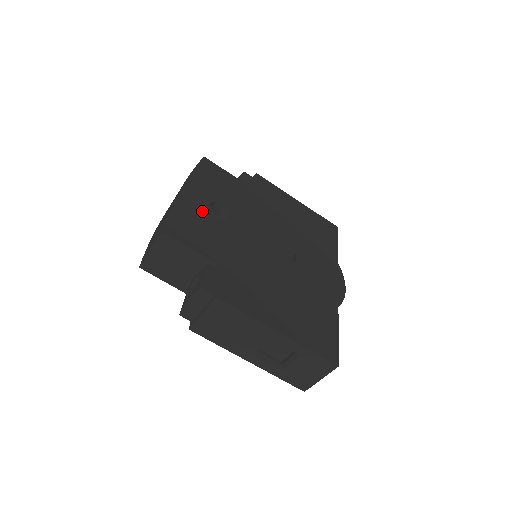
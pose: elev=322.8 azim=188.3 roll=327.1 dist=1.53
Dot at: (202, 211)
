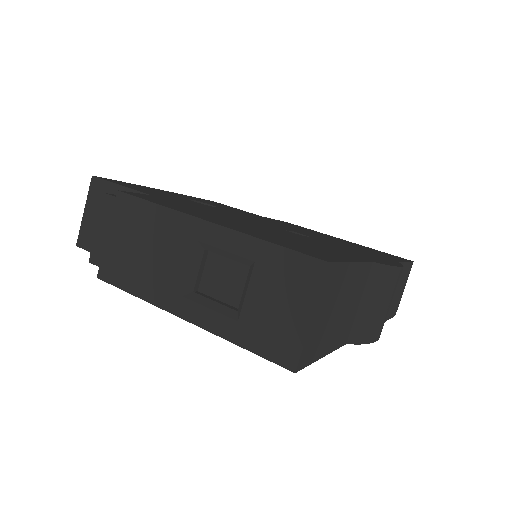
Dot at: (172, 195)
